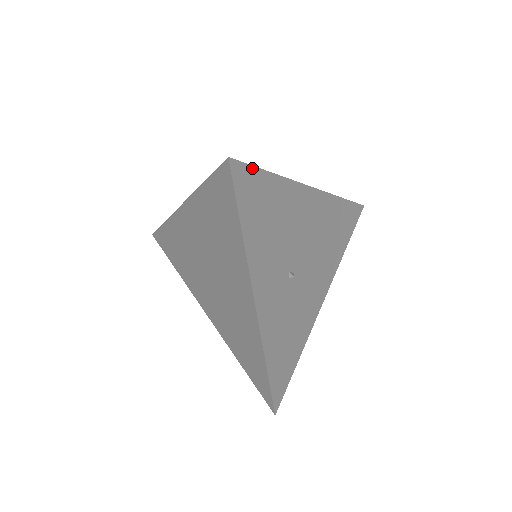
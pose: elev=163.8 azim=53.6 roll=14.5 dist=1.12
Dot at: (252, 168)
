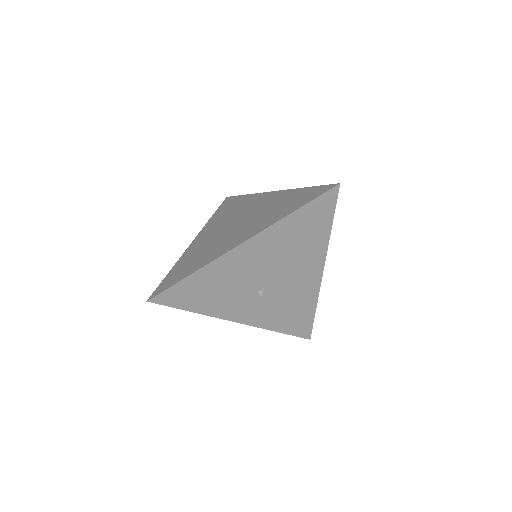
Dot at: (169, 289)
